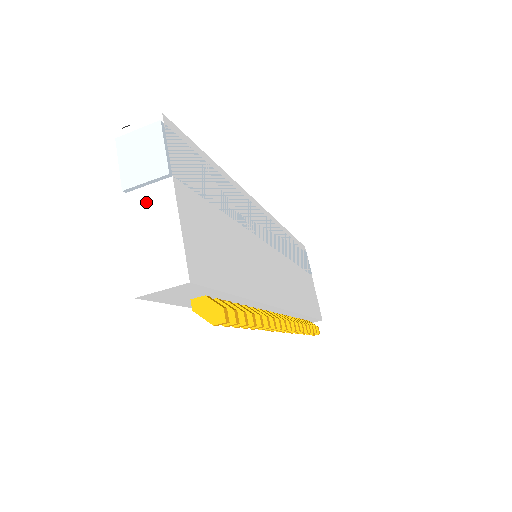
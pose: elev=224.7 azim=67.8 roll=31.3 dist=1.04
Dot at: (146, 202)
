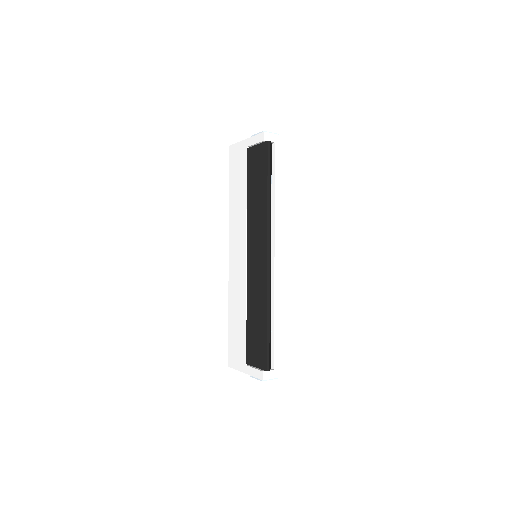
Dot at: occluded
